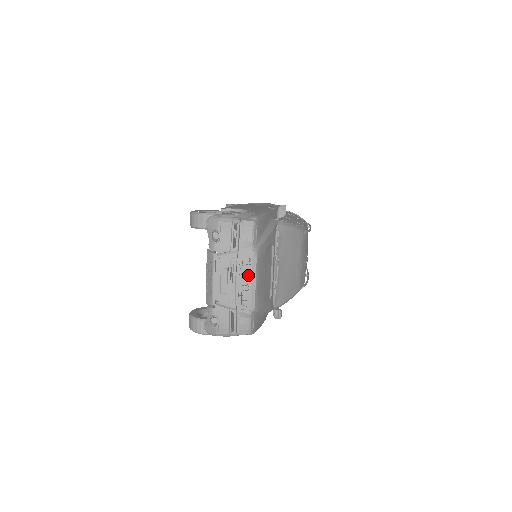
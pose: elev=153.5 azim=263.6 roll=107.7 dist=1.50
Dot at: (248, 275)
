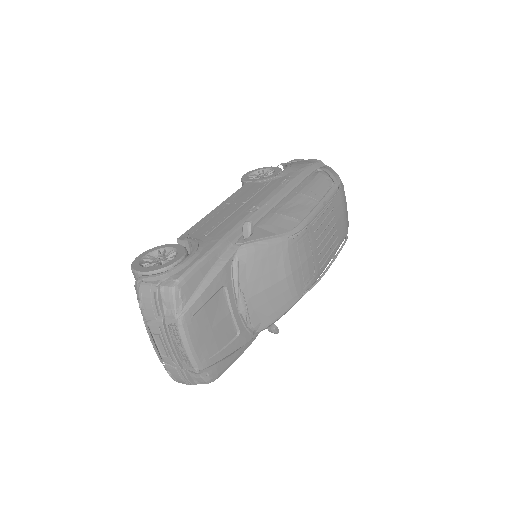
Dot at: (181, 341)
